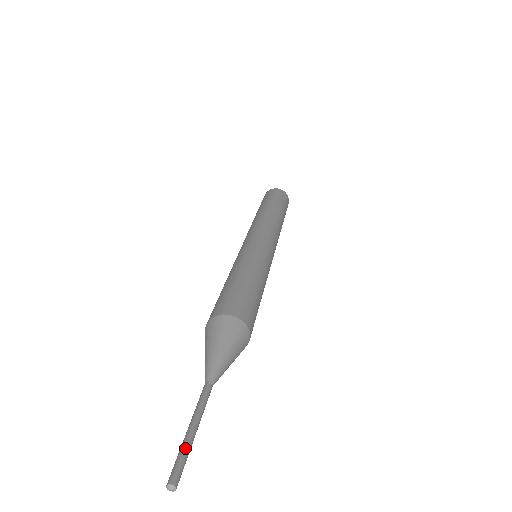
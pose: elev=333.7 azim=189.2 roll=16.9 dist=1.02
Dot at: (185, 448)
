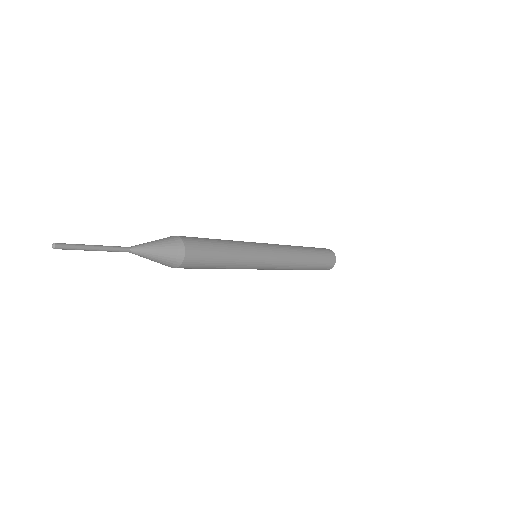
Dot at: (77, 245)
